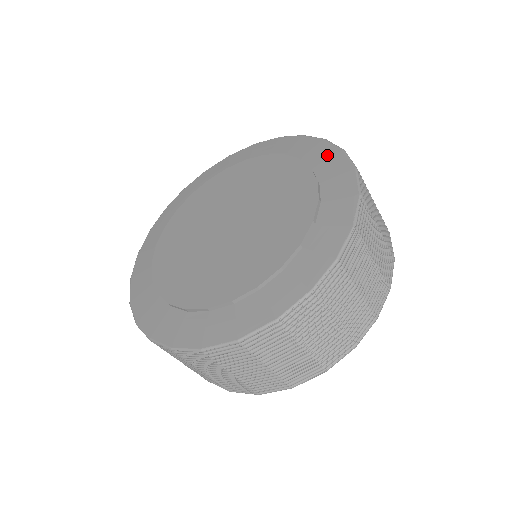
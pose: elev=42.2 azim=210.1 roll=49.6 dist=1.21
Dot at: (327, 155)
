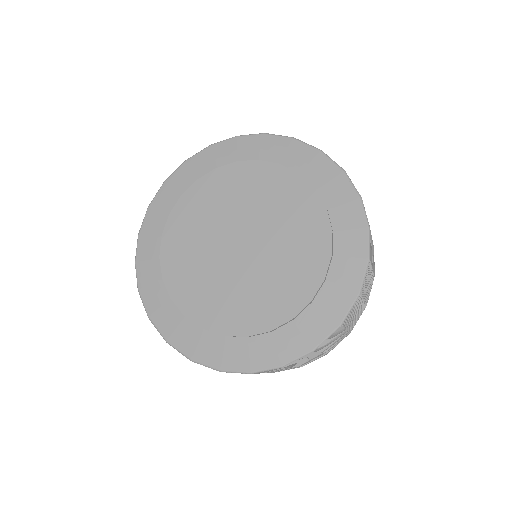
Dot at: (347, 282)
